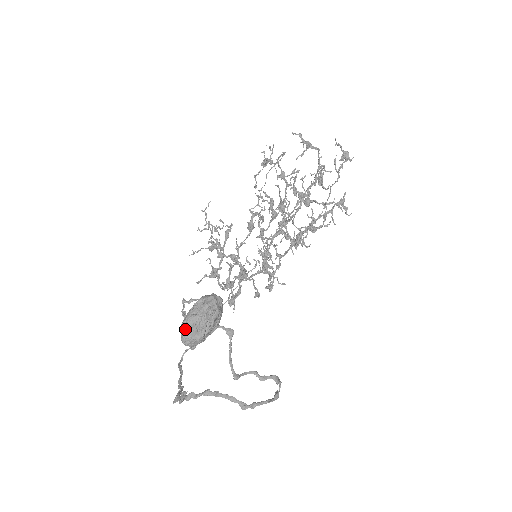
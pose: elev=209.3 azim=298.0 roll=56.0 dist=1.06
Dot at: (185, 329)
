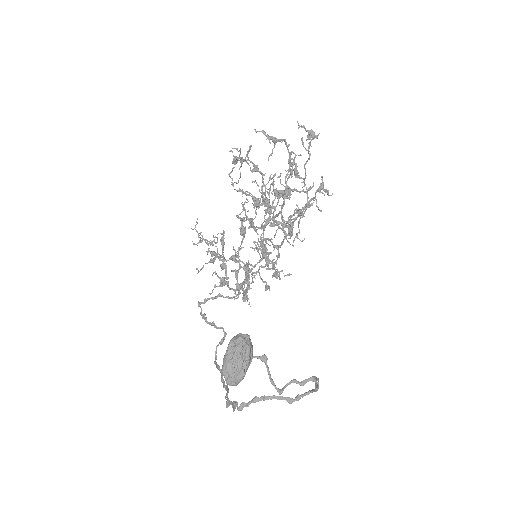
Dot at: (227, 374)
